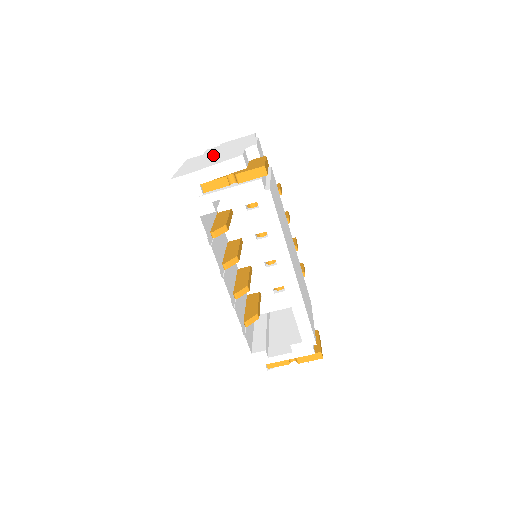
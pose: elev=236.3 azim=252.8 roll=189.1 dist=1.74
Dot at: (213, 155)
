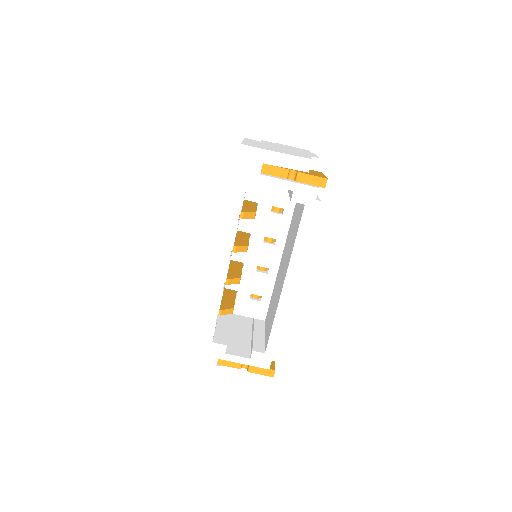
Dot at: occluded
